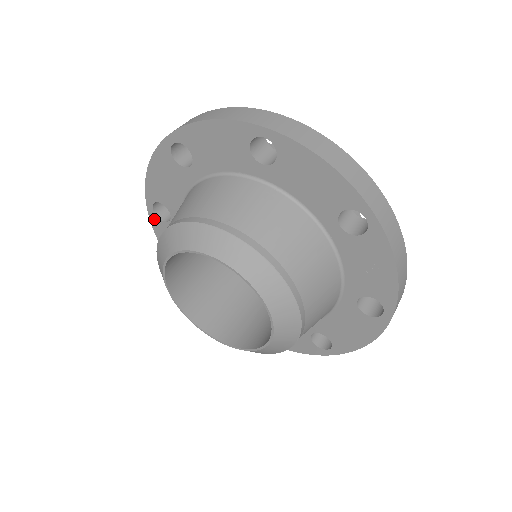
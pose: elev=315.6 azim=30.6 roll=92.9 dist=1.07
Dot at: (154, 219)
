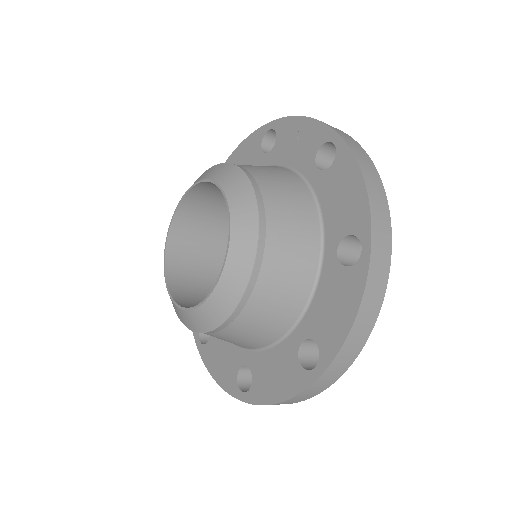
Dot at: (203, 352)
